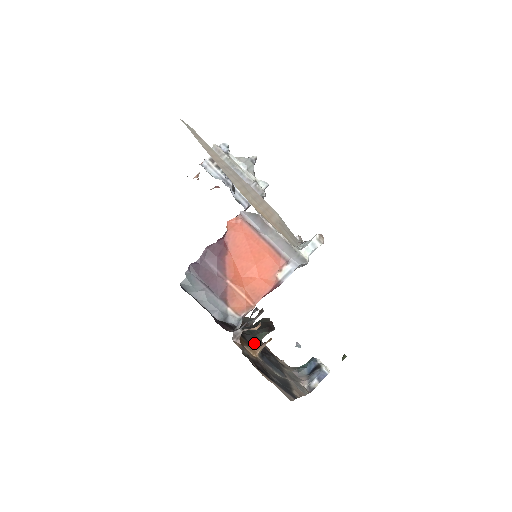
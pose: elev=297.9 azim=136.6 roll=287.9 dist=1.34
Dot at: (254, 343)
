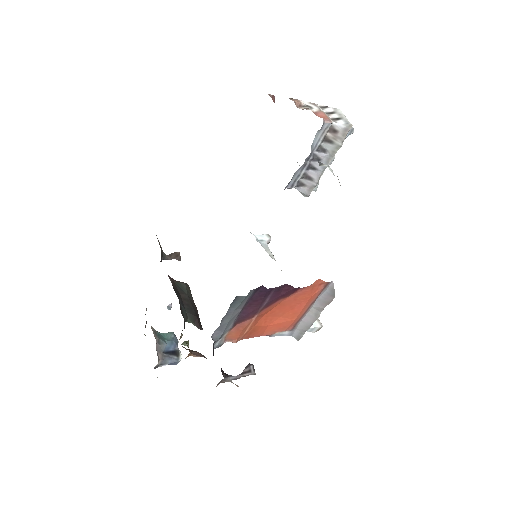
Dot at: occluded
